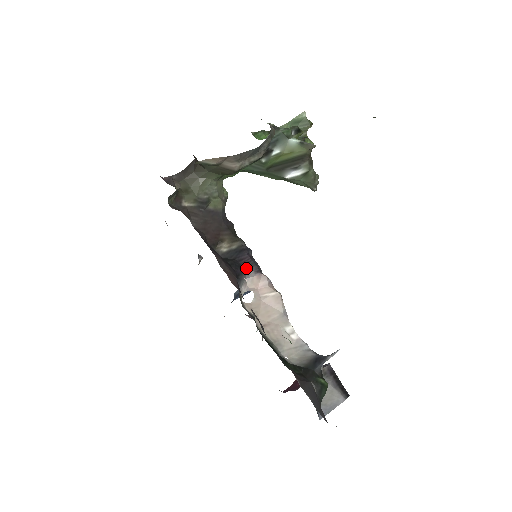
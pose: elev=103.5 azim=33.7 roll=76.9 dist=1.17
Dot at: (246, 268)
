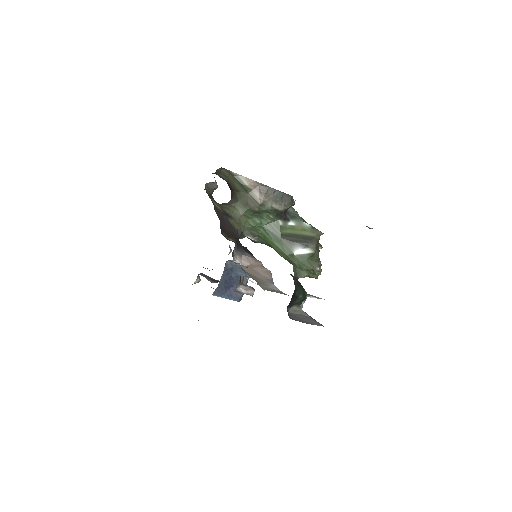
Dot at: (245, 251)
